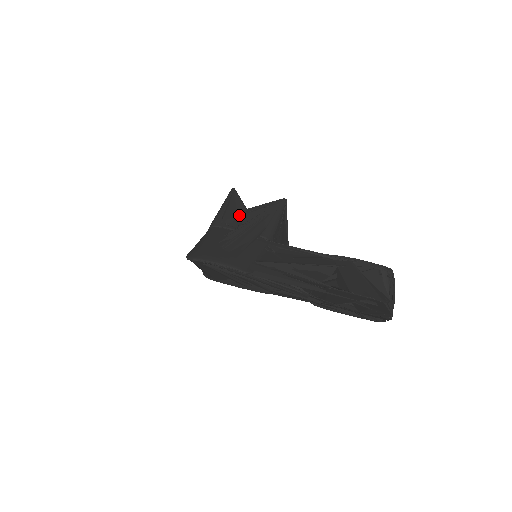
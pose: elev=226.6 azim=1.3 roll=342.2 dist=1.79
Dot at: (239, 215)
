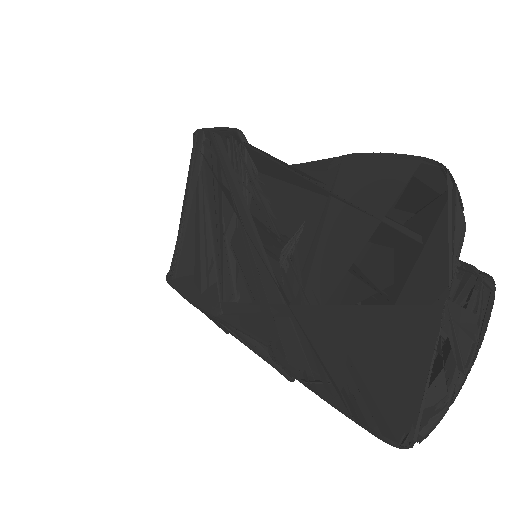
Dot at: occluded
